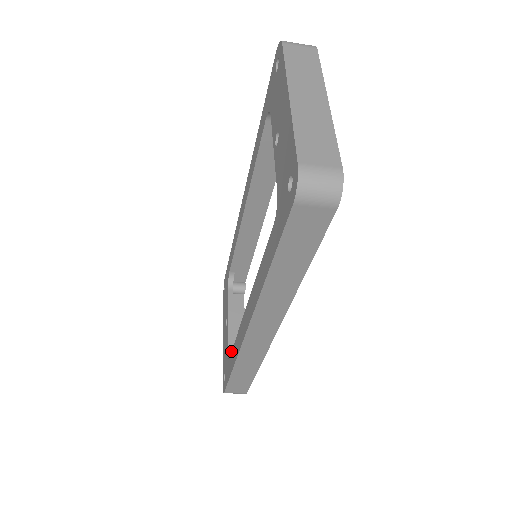
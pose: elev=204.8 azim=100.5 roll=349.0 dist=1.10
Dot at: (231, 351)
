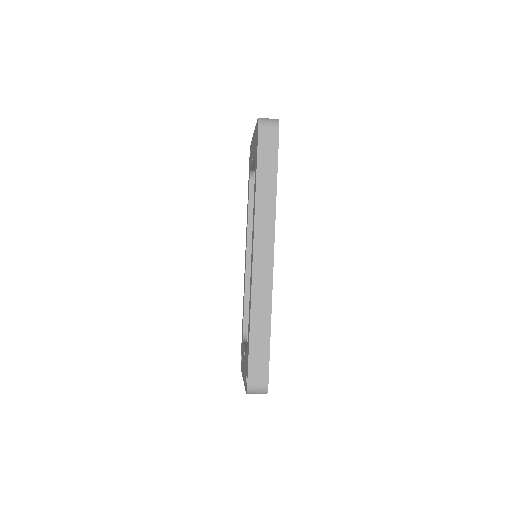
Dot at: occluded
